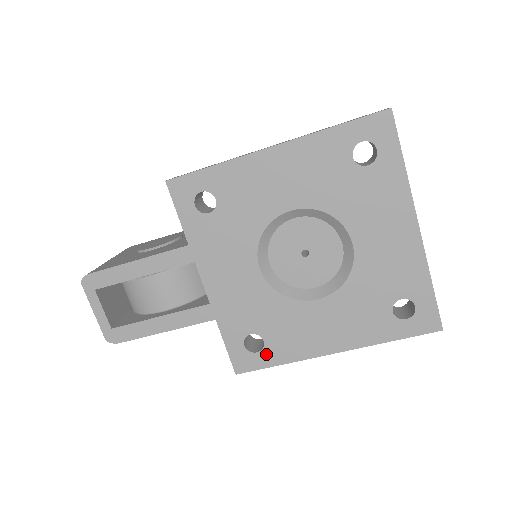
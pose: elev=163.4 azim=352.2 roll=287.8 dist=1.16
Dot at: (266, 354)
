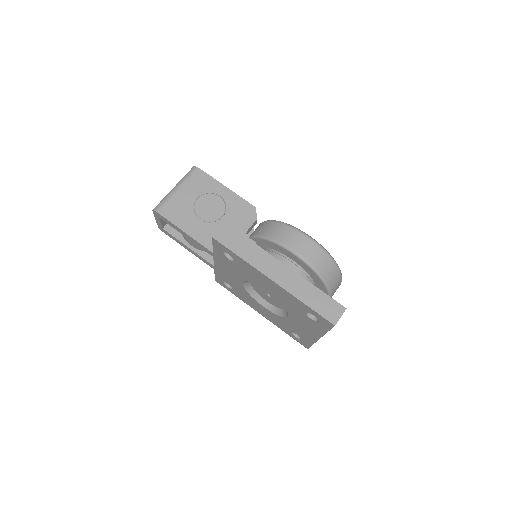
Dot at: (231, 290)
